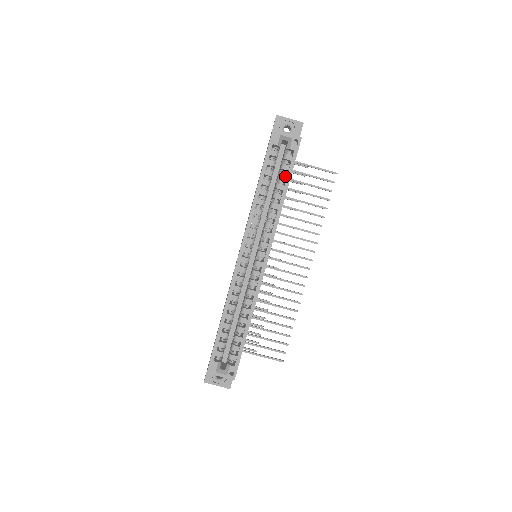
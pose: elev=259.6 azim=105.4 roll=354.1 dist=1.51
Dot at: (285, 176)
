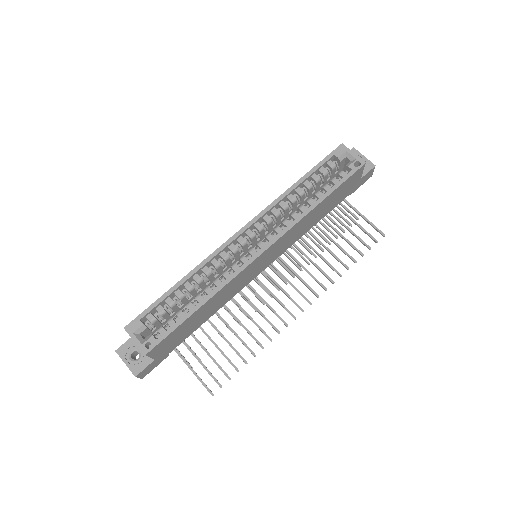
Dot at: (330, 188)
